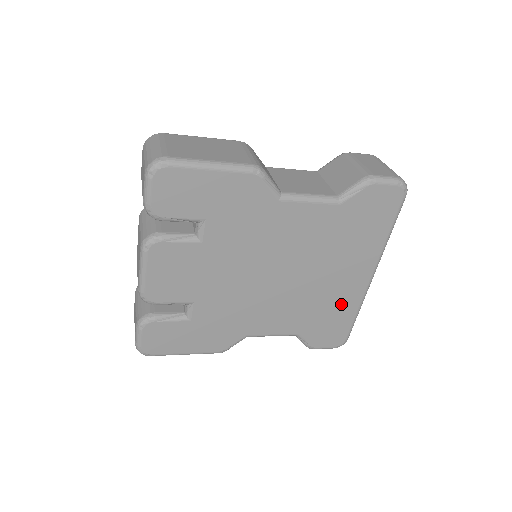
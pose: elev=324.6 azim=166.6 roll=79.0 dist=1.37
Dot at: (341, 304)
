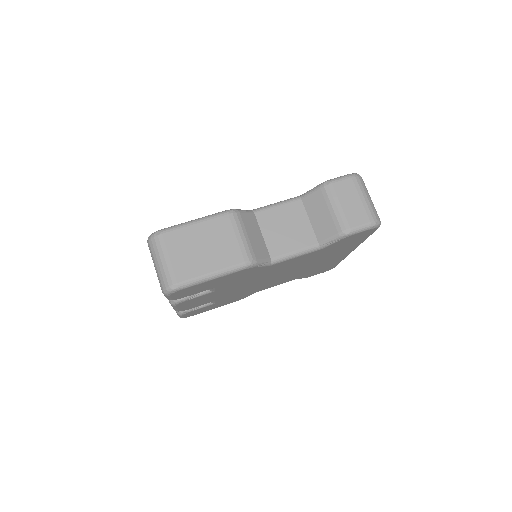
Dot at: (328, 264)
